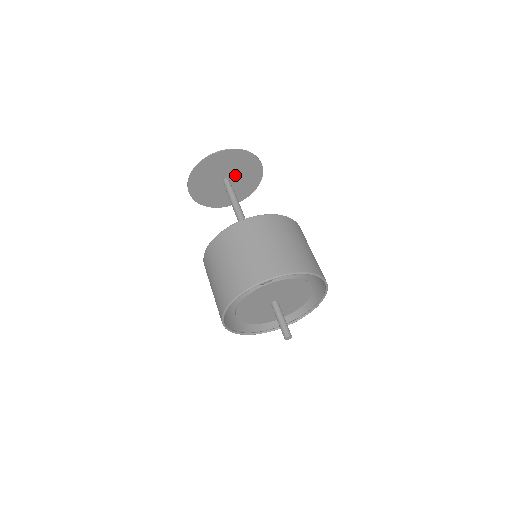
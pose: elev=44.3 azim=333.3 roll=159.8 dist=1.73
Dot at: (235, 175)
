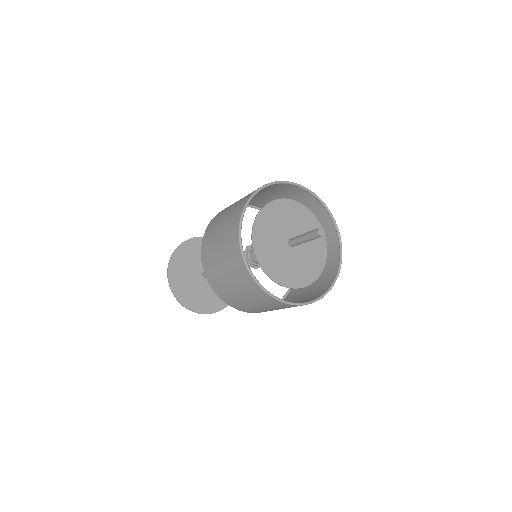
Dot at: occluded
